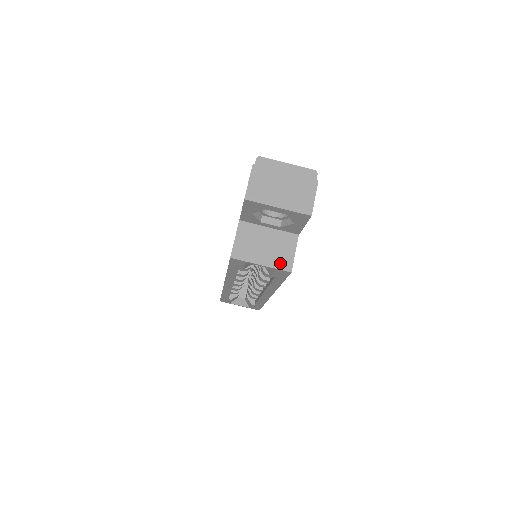
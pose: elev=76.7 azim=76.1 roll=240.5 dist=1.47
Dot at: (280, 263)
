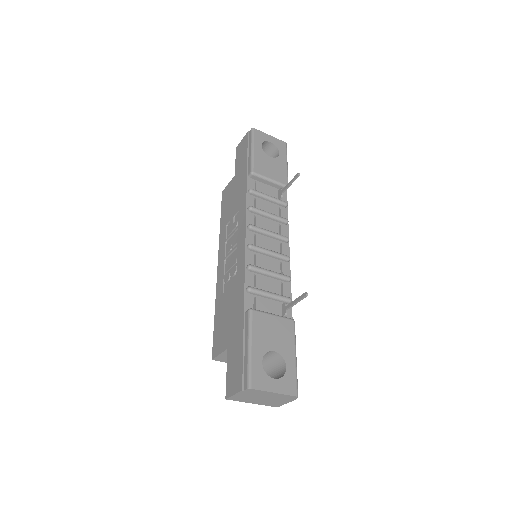
Dot at: occluded
